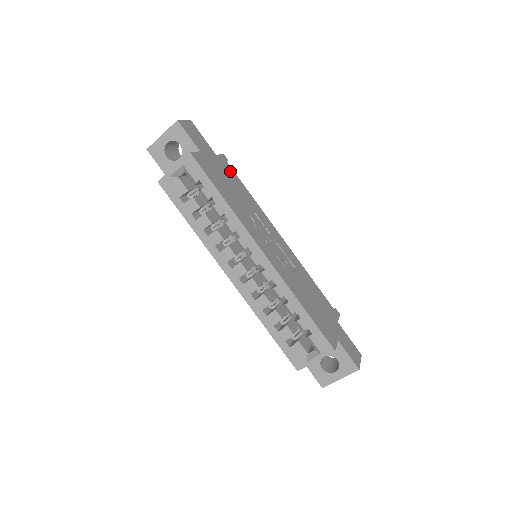
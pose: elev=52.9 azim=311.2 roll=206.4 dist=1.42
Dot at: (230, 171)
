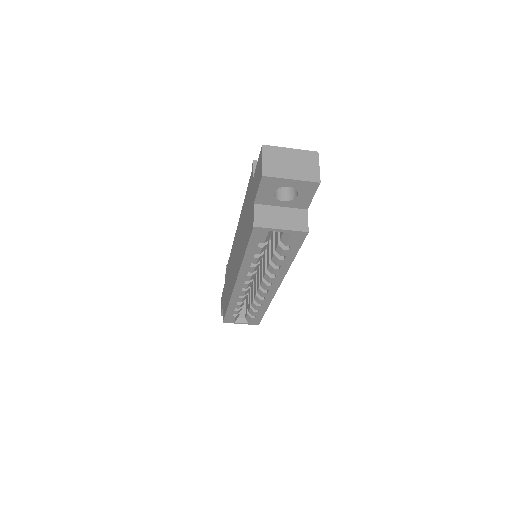
Dot at: occluded
